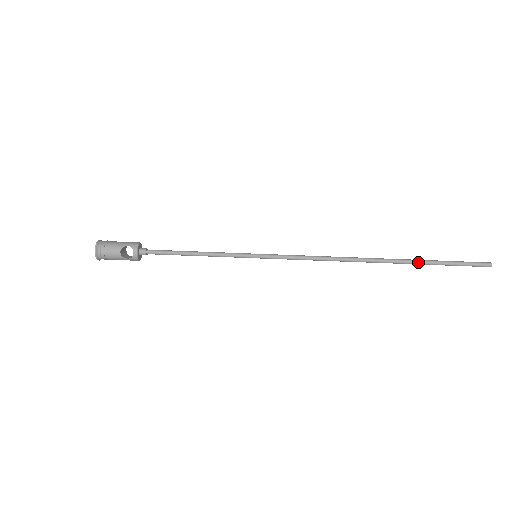
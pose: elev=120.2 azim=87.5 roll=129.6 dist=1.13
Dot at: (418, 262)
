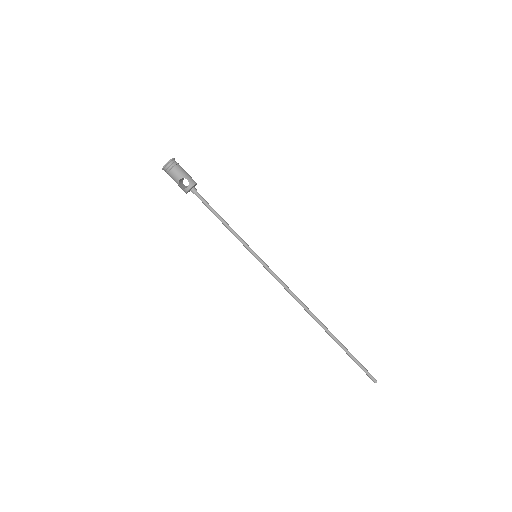
Dot at: (340, 344)
